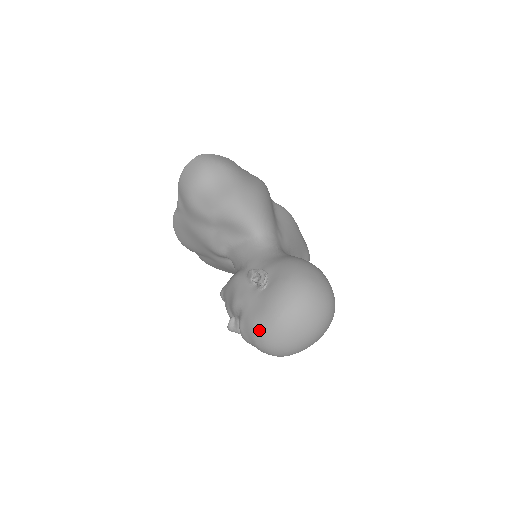
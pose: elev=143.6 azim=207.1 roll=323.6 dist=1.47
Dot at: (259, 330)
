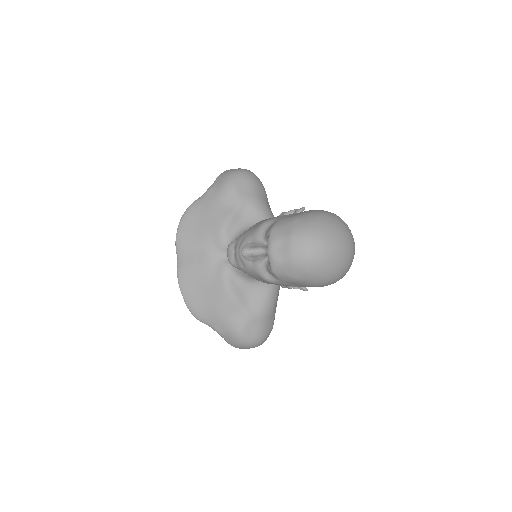
Dot at: (301, 220)
